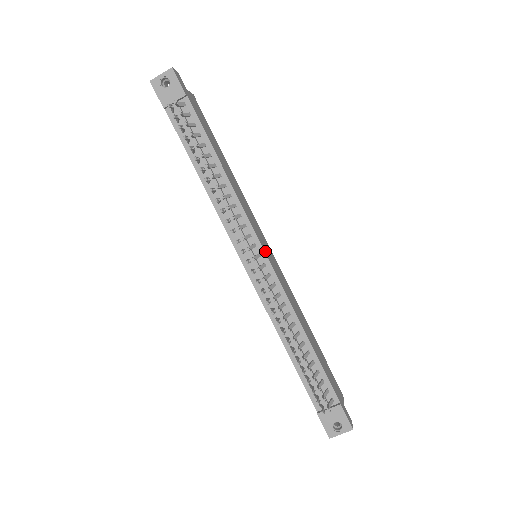
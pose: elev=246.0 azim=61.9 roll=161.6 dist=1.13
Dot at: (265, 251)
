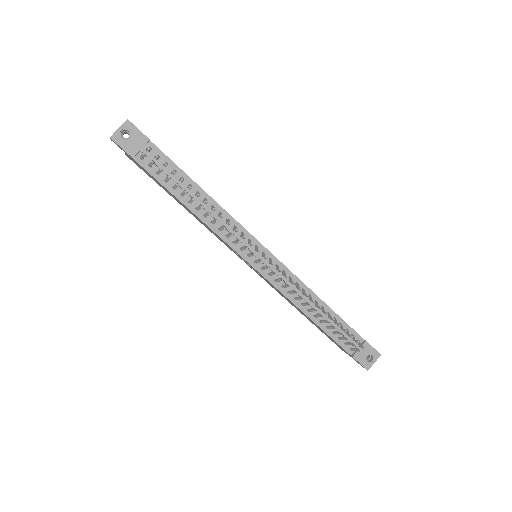
Dot at: (265, 248)
